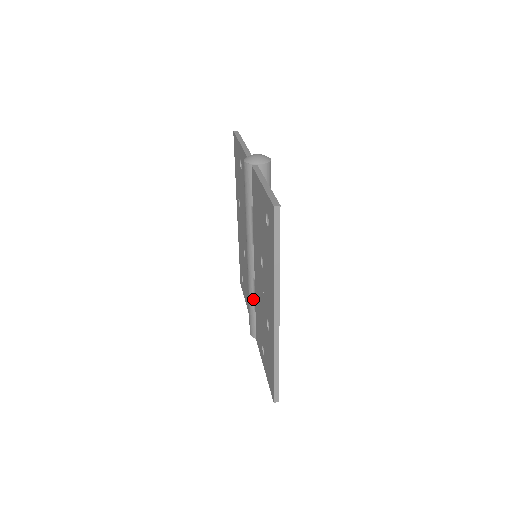
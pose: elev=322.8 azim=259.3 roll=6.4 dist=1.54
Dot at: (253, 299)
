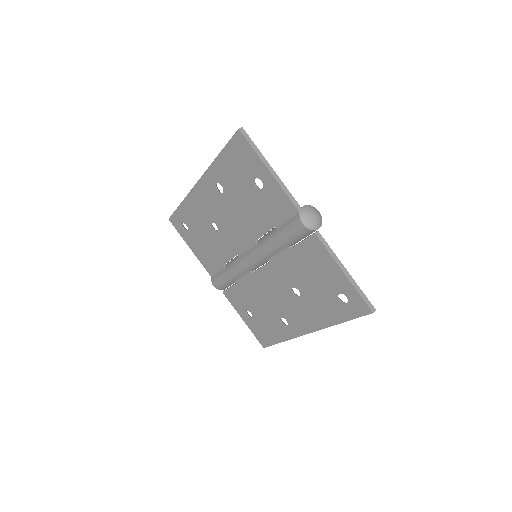
Dot at: (238, 278)
